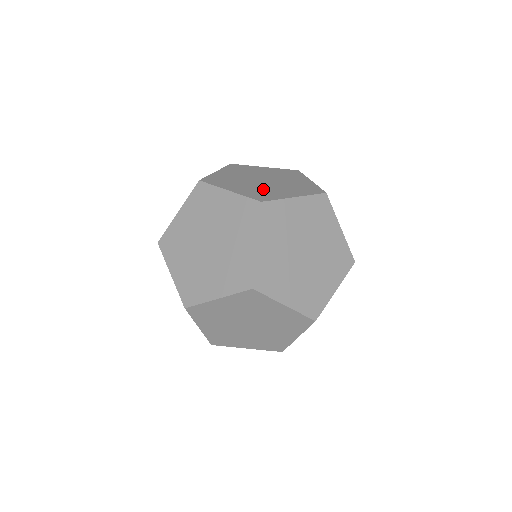
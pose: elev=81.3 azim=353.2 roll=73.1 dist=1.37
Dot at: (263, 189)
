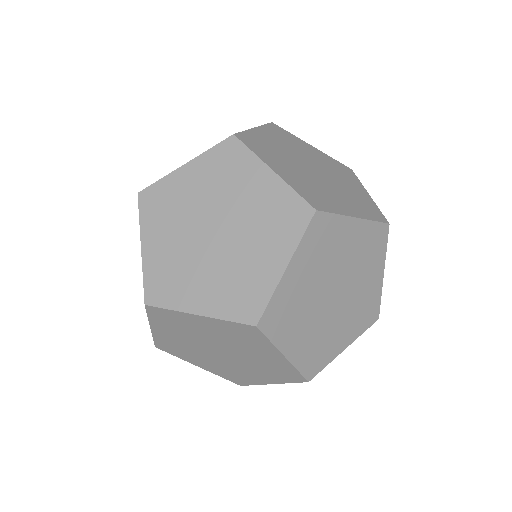
Dot at: occluded
